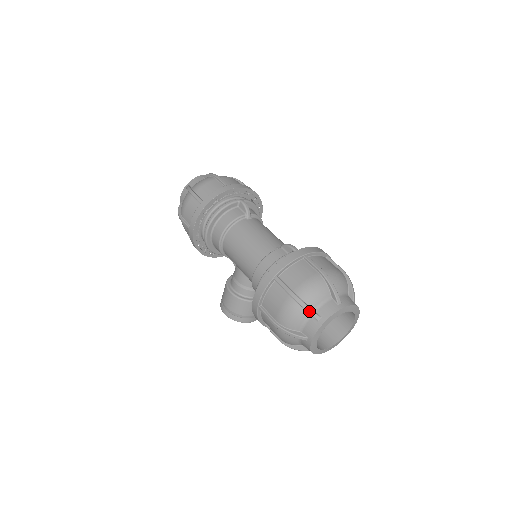
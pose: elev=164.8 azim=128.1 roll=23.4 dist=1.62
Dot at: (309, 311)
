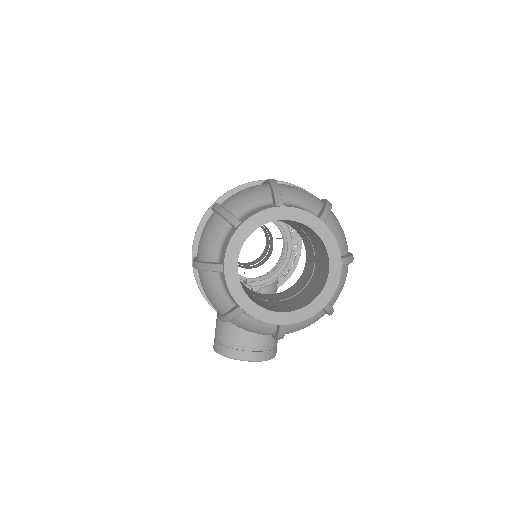
Dot at: (225, 215)
